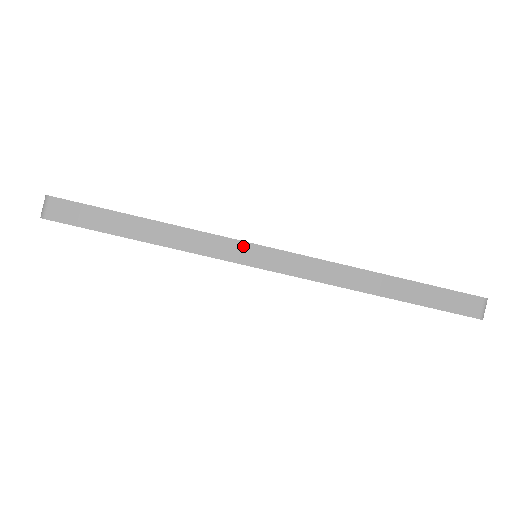
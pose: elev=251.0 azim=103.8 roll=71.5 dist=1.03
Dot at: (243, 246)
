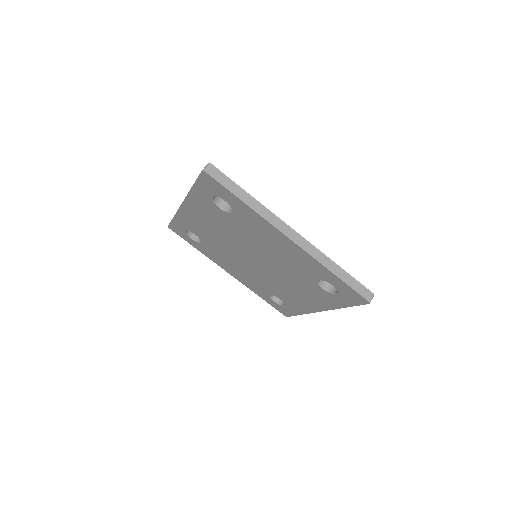
Dot at: (283, 223)
